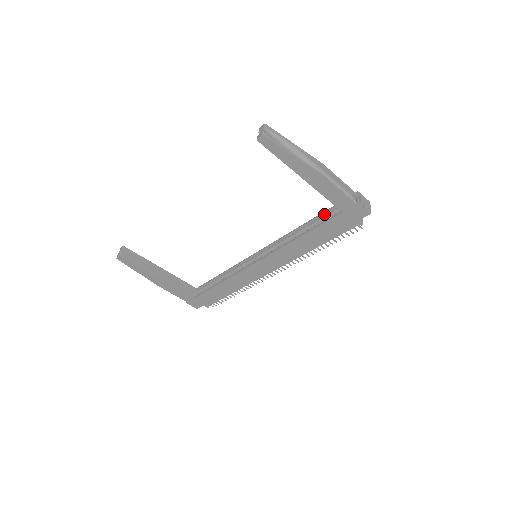
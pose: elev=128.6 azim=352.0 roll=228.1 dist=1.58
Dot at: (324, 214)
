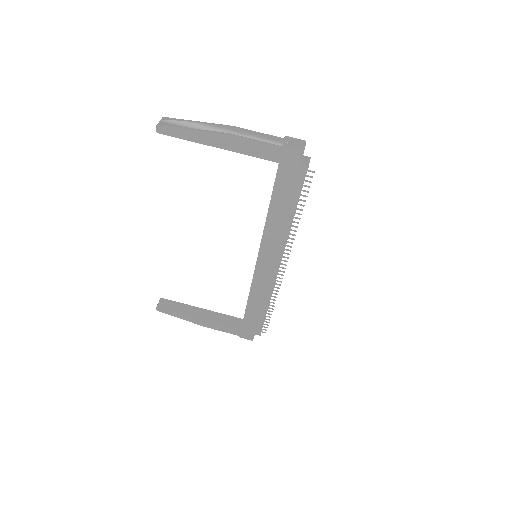
Dot at: occluded
